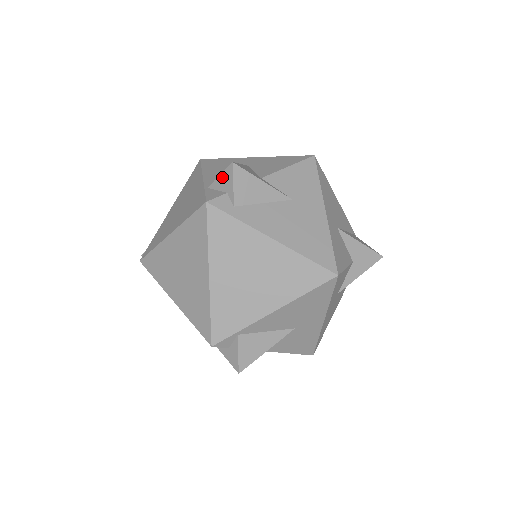
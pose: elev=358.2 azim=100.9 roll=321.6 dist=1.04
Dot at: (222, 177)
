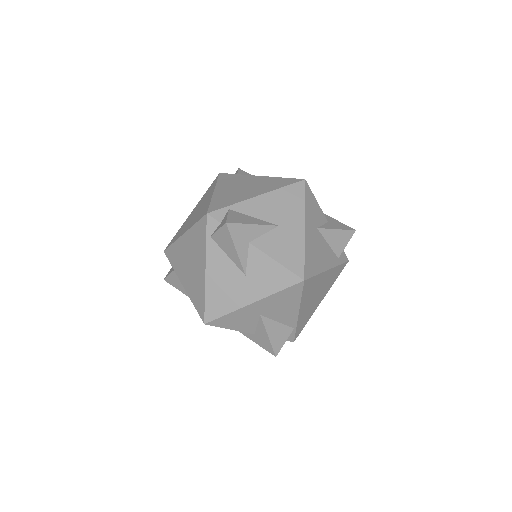
Dot at: occluded
